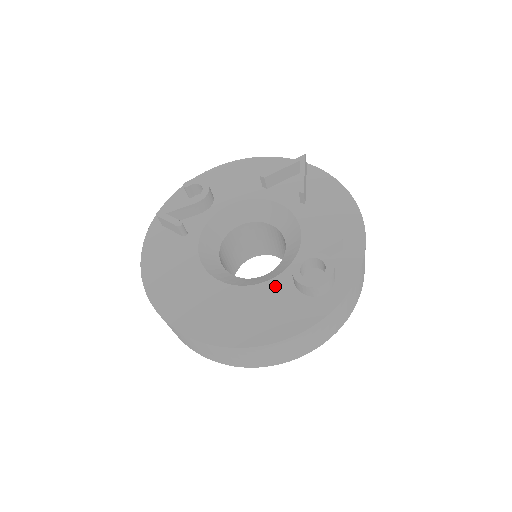
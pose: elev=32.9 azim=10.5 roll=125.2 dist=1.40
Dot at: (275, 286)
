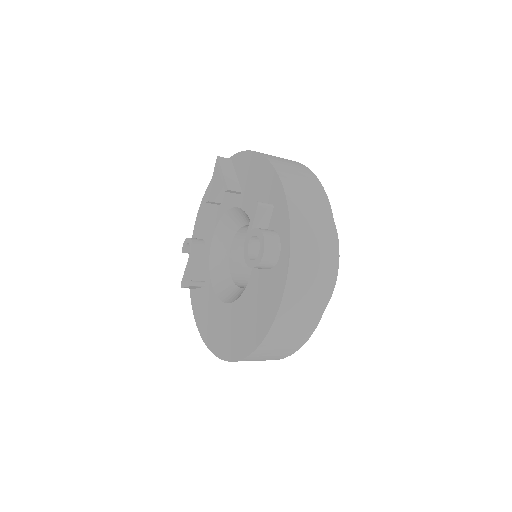
Dot at: (254, 279)
